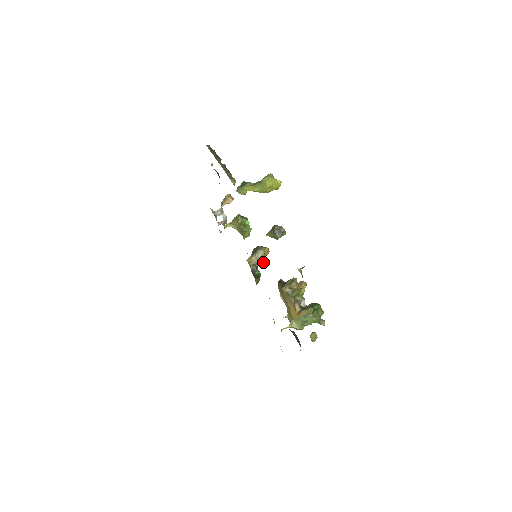
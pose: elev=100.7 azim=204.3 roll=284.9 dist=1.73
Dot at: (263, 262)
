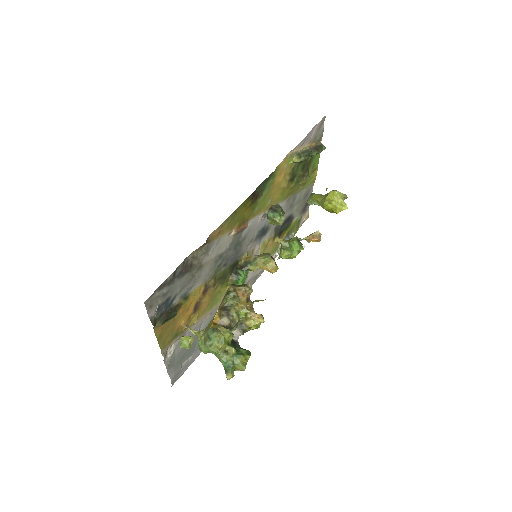
Dot at: (235, 229)
